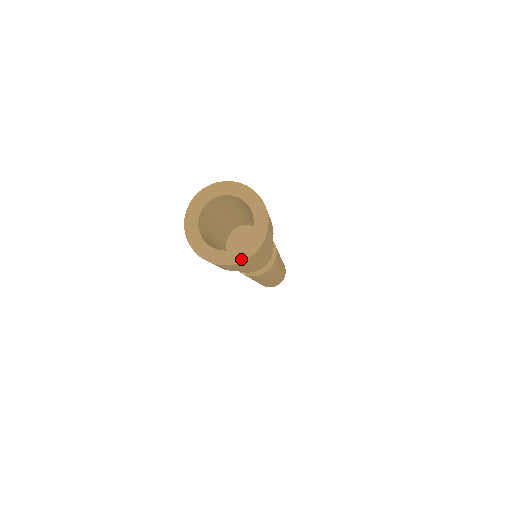
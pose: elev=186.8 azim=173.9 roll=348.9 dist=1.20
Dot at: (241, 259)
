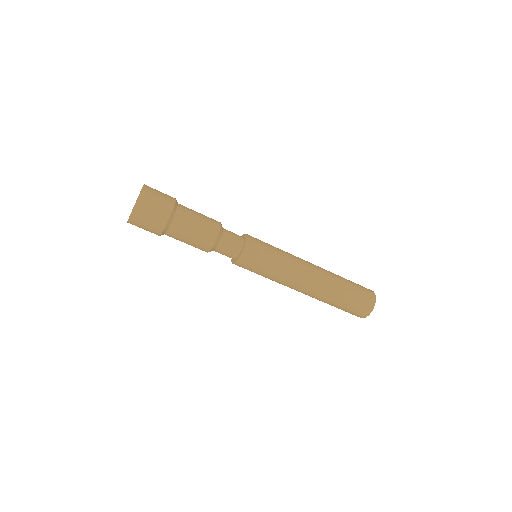
Dot at: (129, 219)
